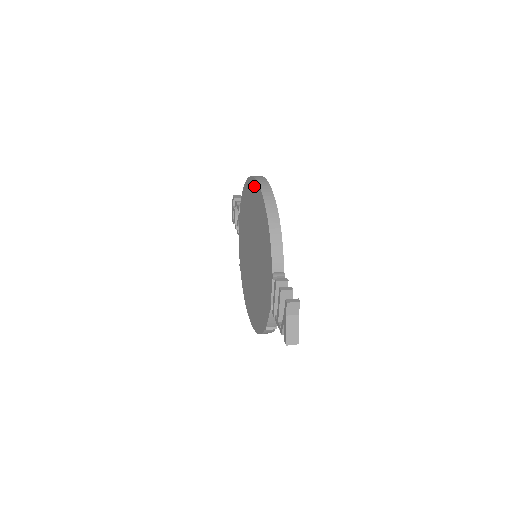
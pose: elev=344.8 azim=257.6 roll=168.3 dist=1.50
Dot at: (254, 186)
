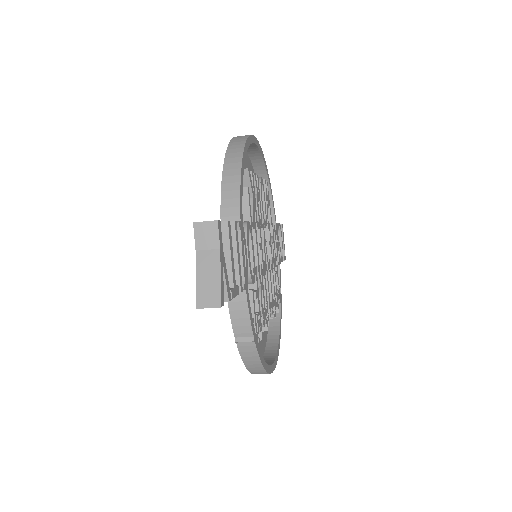
Dot at: occluded
